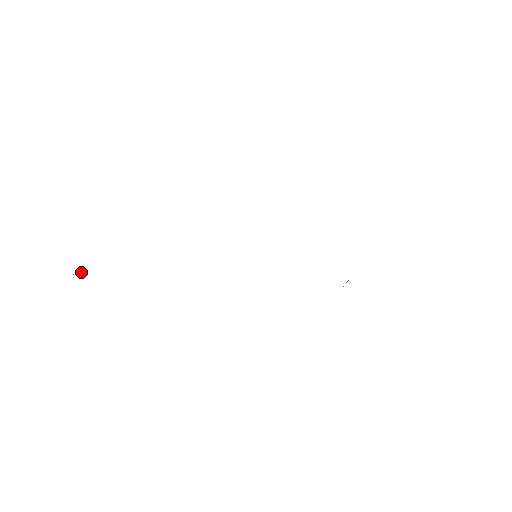
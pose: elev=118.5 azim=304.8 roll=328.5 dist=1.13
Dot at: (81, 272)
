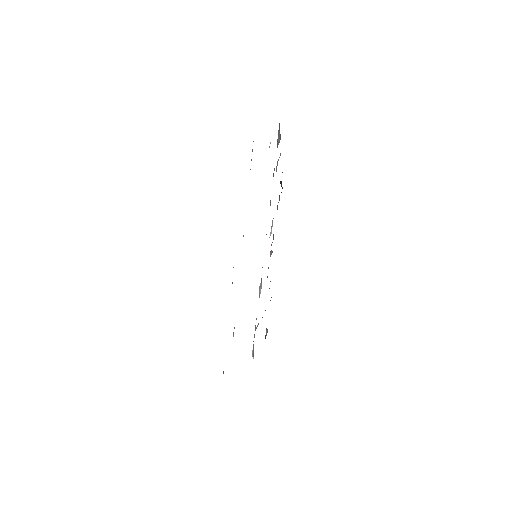
Dot at: occluded
